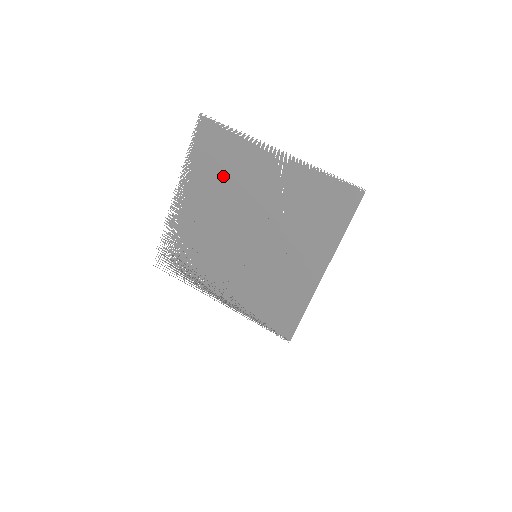
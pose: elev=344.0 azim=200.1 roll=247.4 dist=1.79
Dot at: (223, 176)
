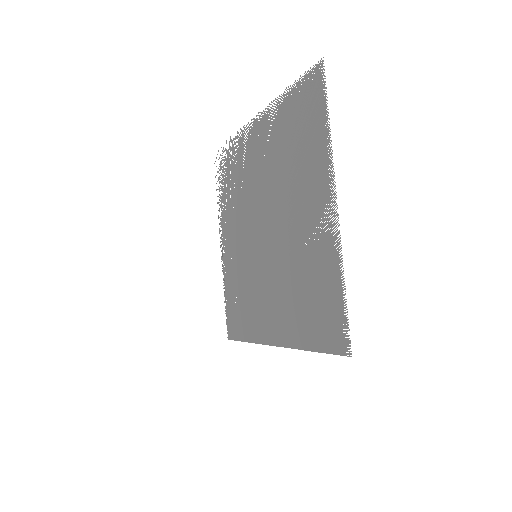
Dot at: (289, 155)
